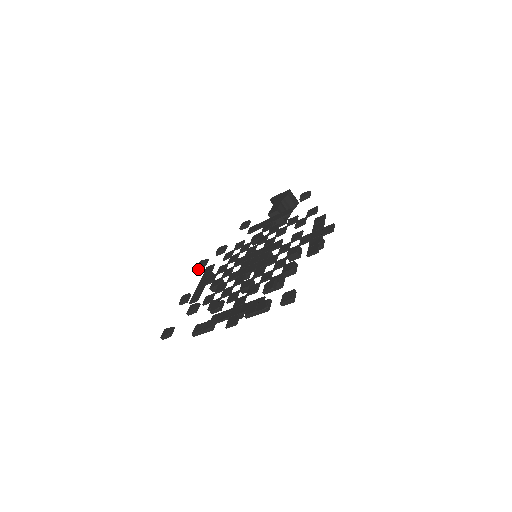
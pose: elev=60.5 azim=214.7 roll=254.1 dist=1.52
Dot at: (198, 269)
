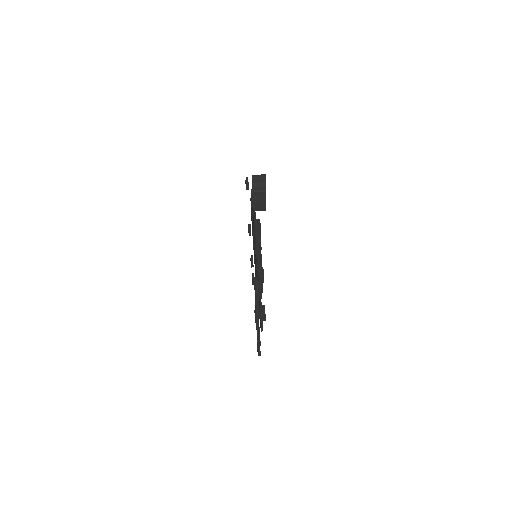
Dot at: occluded
